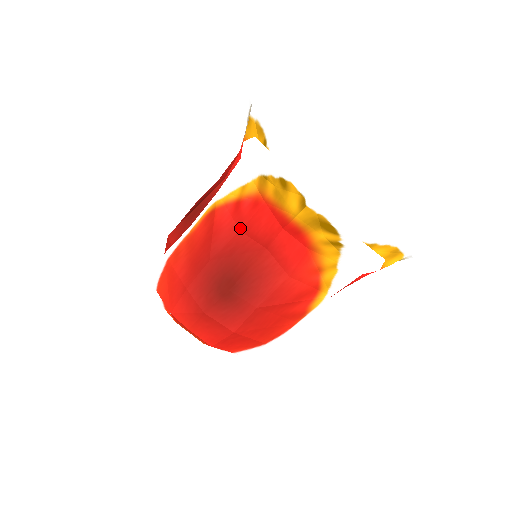
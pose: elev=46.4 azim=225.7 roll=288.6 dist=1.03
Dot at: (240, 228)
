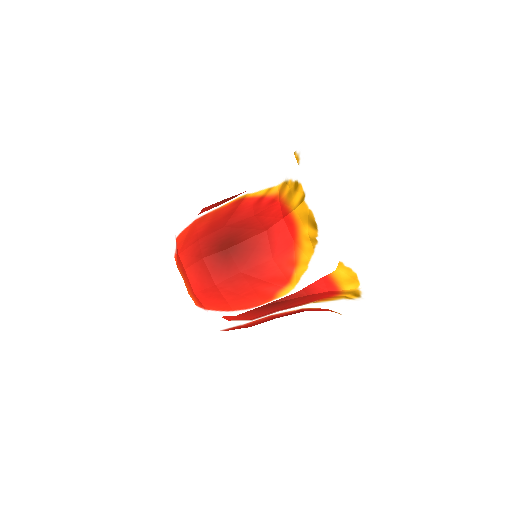
Dot at: (255, 214)
